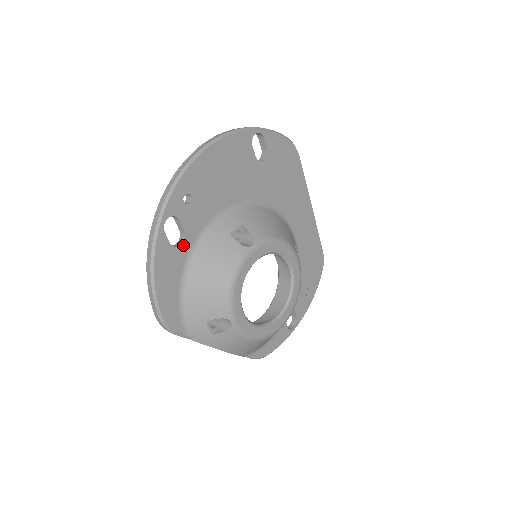
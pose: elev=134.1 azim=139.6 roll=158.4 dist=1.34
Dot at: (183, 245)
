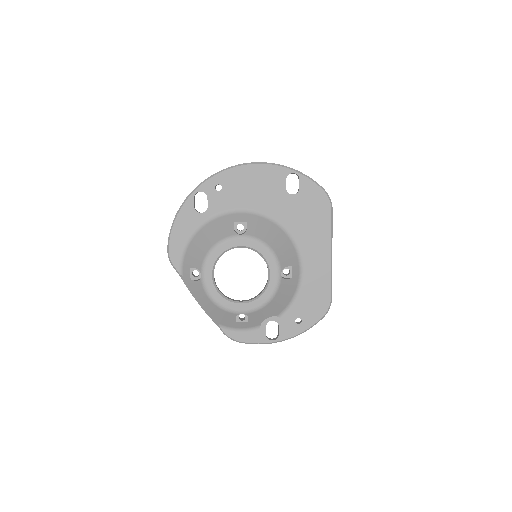
Dot at: (203, 214)
